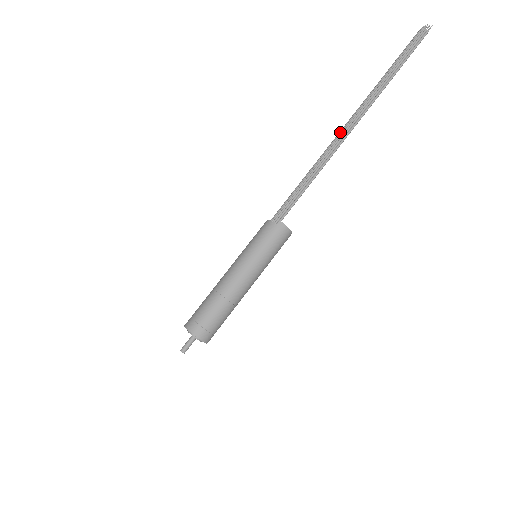
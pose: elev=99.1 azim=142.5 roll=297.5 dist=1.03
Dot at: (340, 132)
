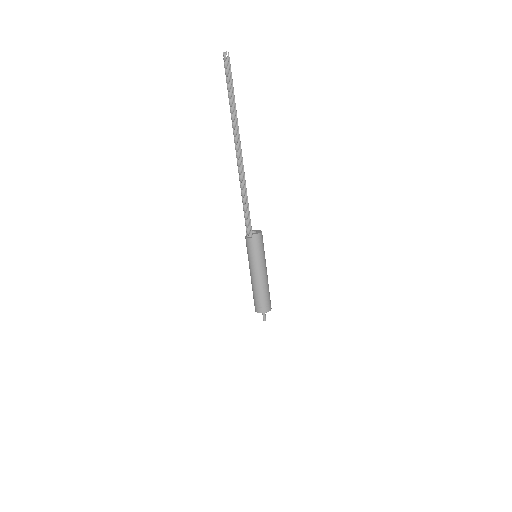
Dot at: (237, 162)
